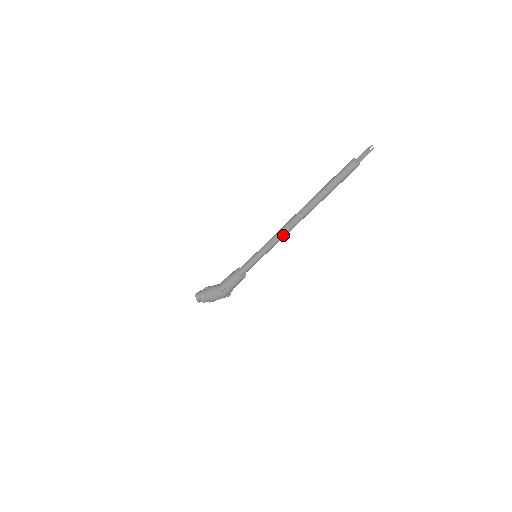
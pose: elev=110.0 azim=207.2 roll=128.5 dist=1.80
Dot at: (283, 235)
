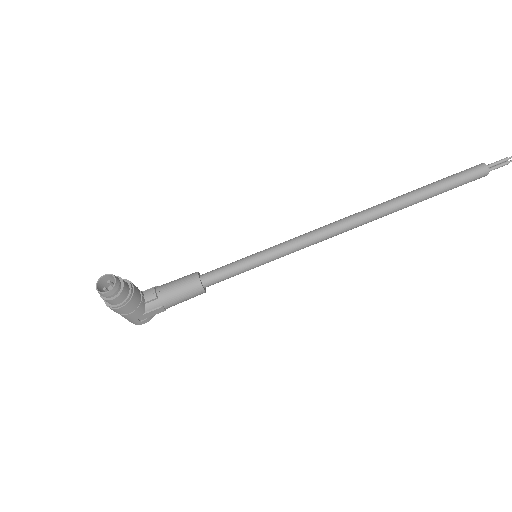
Dot at: (326, 235)
